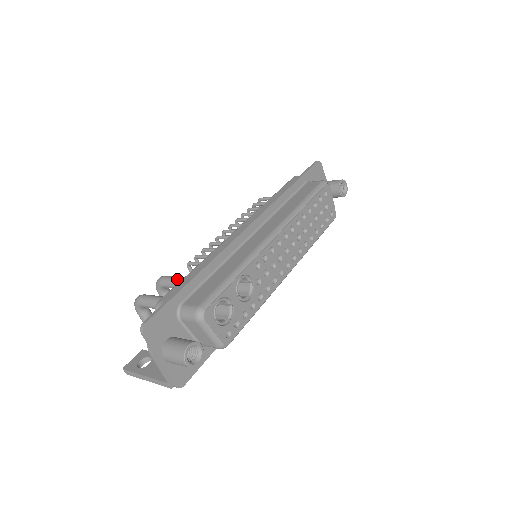
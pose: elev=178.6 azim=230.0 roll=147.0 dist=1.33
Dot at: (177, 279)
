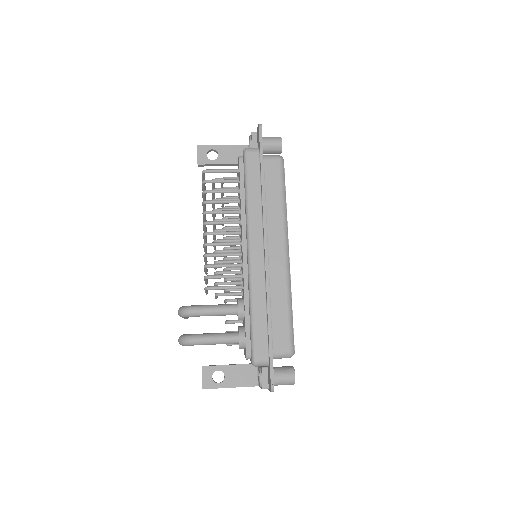
Dot at: (216, 312)
